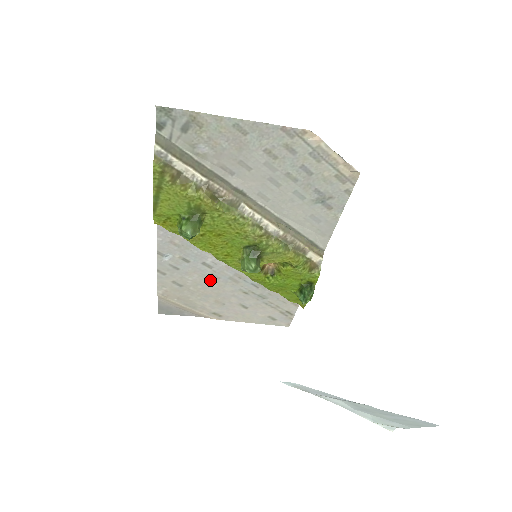
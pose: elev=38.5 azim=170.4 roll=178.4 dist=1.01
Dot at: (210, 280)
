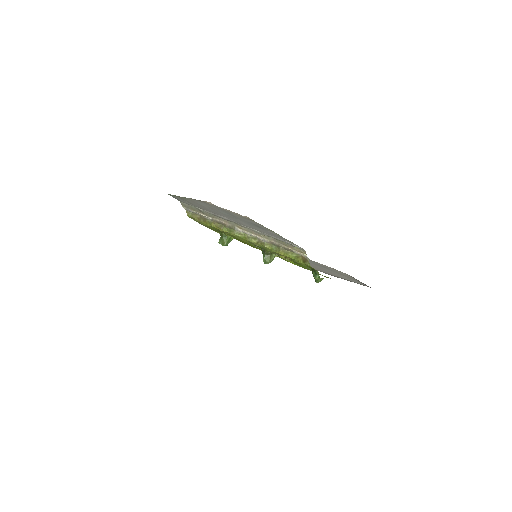
Dot at: occluded
